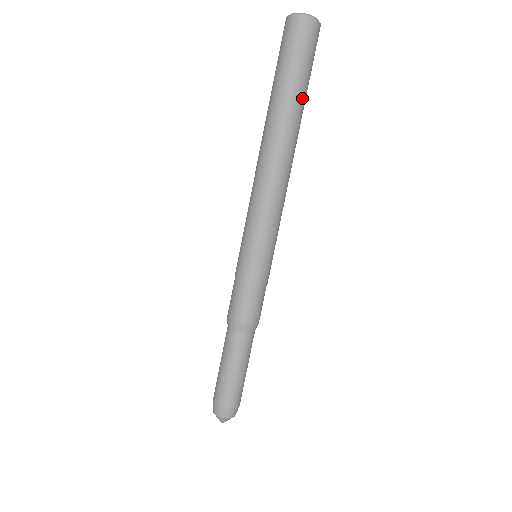
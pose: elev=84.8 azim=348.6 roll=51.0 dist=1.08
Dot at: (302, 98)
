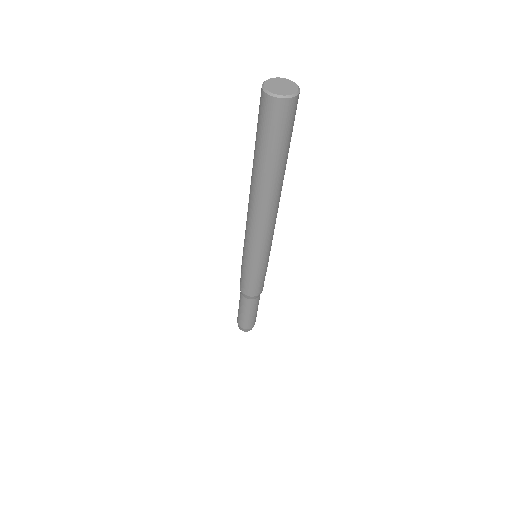
Dot at: (283, 163)
